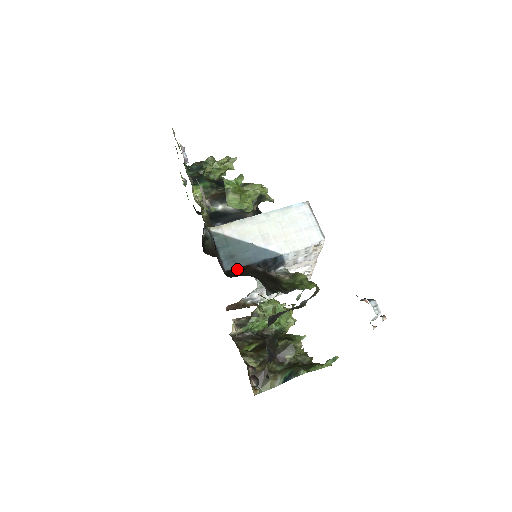
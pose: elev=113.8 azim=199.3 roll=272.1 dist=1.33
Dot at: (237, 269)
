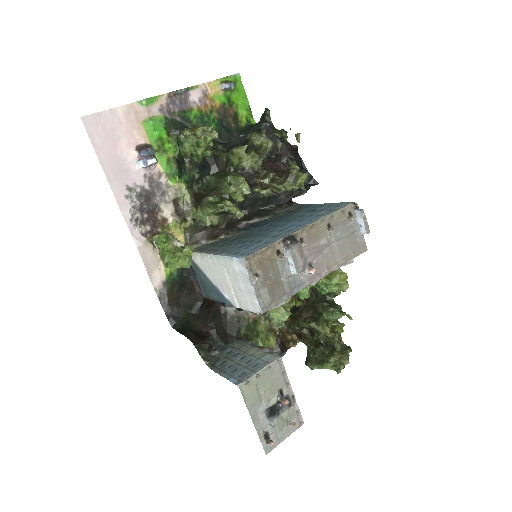
Dot at: (208, 301)
